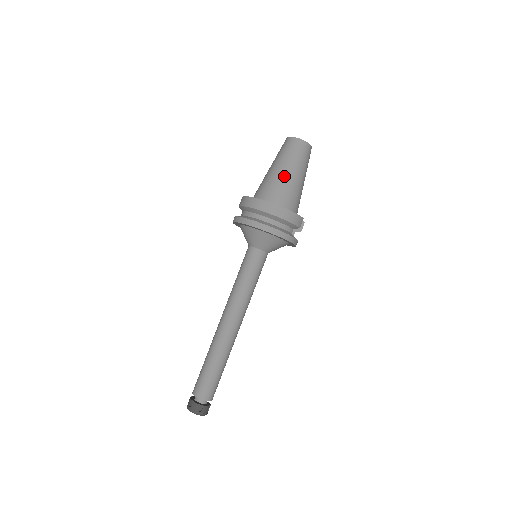
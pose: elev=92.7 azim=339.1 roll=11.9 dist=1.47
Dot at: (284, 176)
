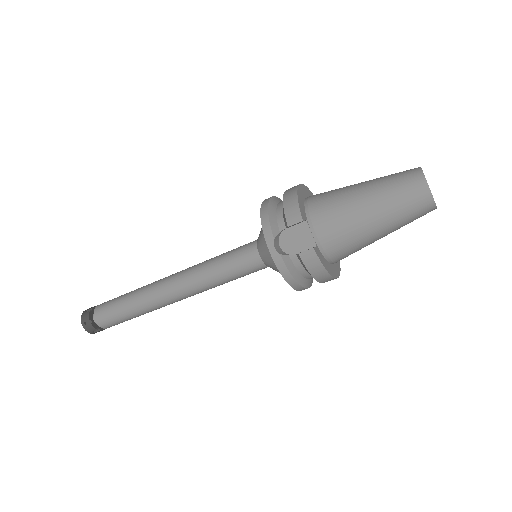
Dot at: occluded
